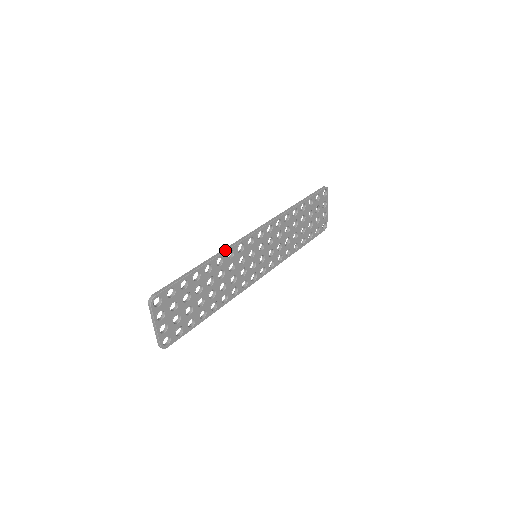
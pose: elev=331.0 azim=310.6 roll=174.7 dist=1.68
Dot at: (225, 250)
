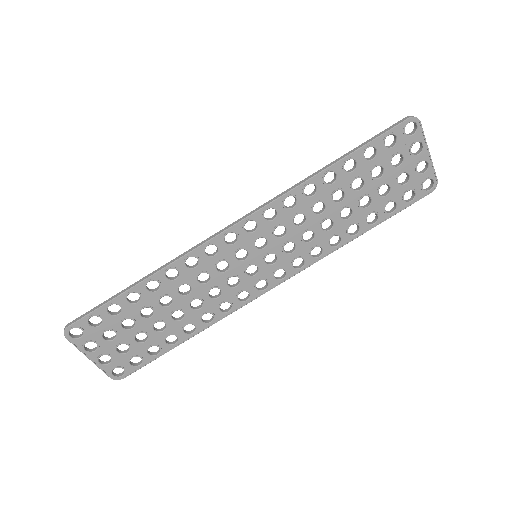
Dot at: (177, 258)
